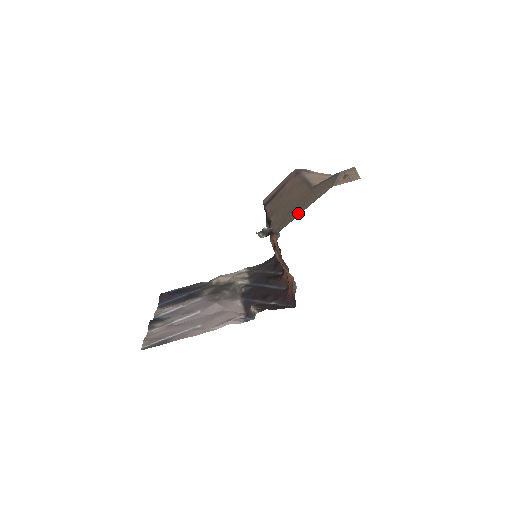
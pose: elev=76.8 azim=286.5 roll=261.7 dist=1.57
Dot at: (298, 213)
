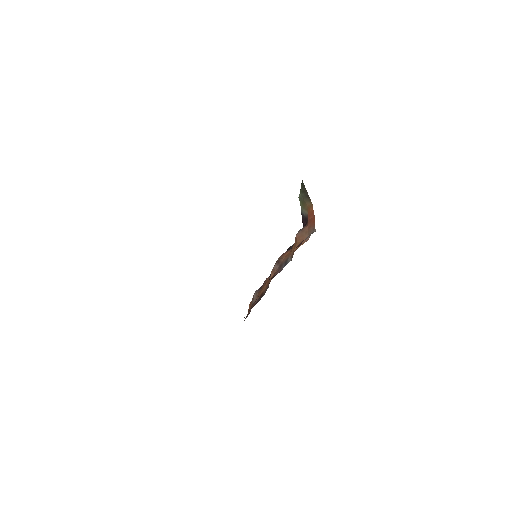
Dot at: occluded
